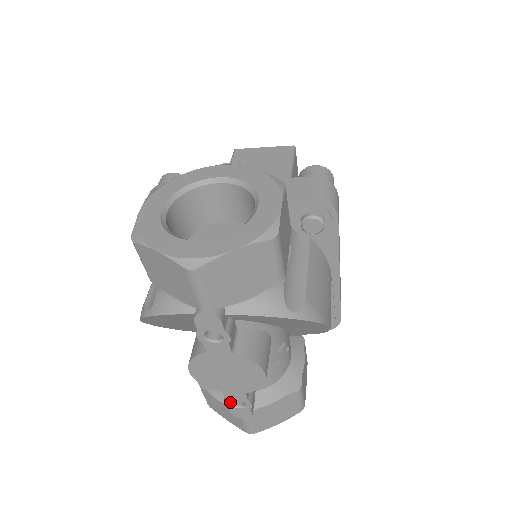
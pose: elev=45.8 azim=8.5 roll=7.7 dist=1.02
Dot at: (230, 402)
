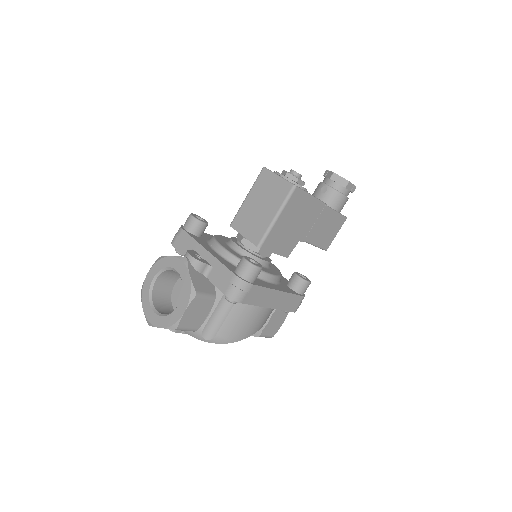
Dot at: occluded
